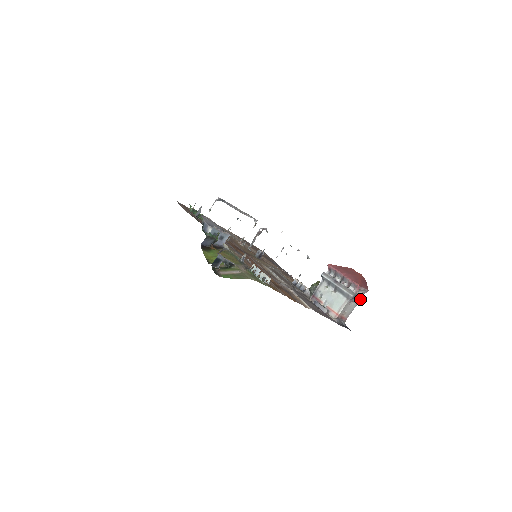
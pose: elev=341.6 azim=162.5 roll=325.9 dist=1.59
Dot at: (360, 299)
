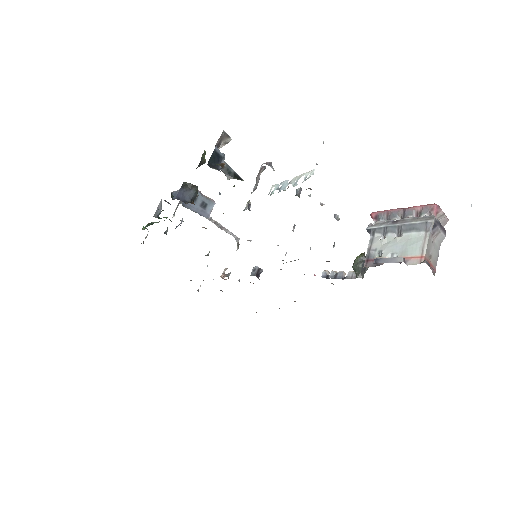
Dot at: (443, 232)
